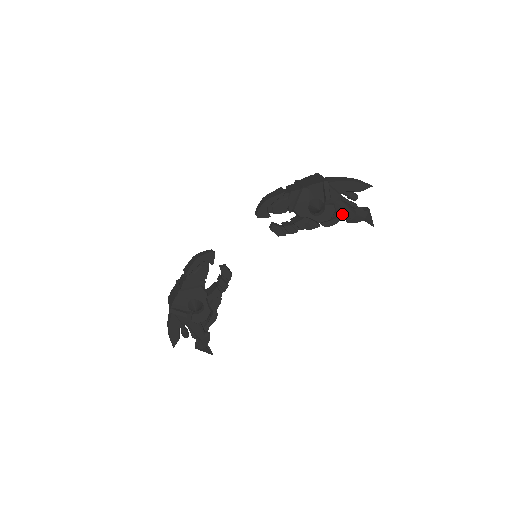
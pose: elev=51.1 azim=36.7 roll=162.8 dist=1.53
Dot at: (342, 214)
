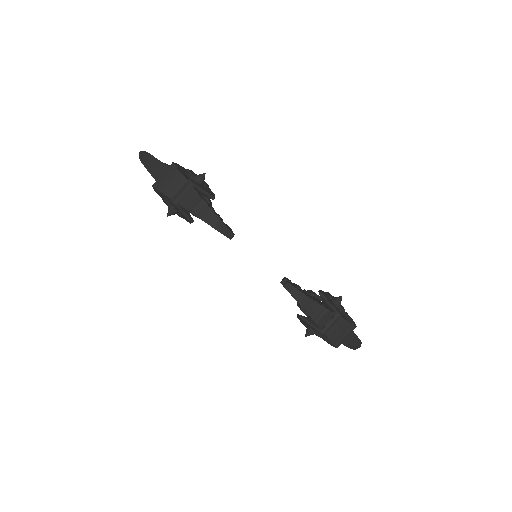
Dot at: occluded
